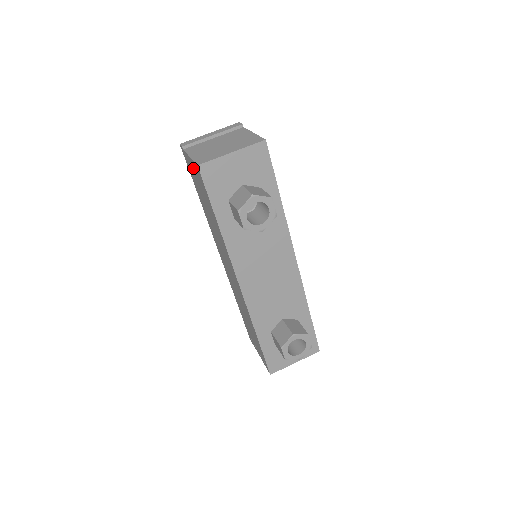
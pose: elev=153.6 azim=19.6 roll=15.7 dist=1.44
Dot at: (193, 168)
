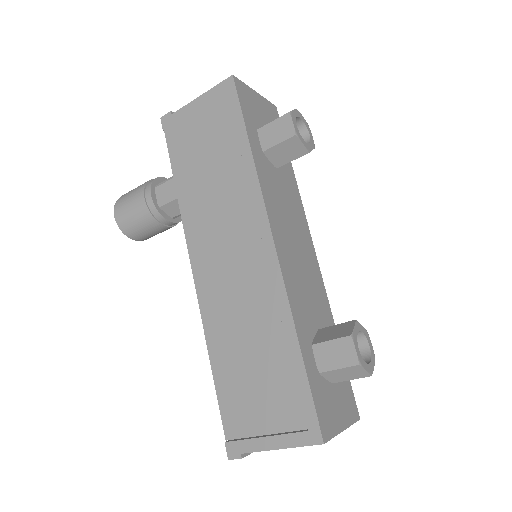
Dot at: (201, 110)
